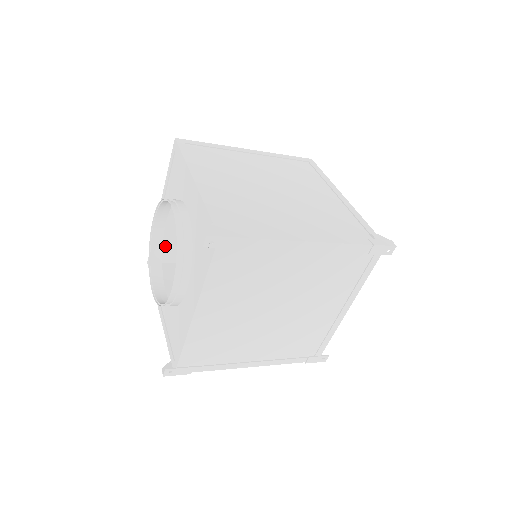
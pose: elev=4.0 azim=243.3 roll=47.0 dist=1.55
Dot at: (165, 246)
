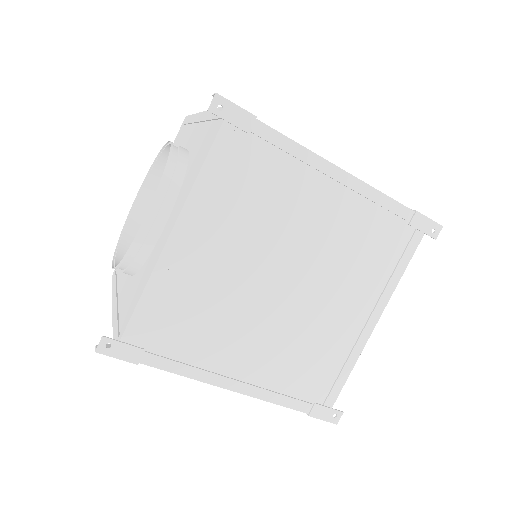
Dot at: occluded
